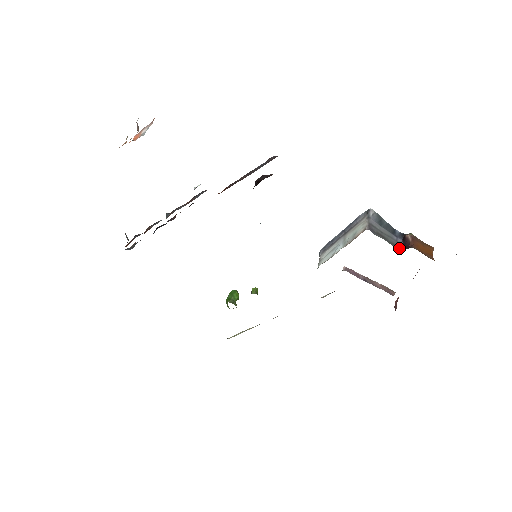
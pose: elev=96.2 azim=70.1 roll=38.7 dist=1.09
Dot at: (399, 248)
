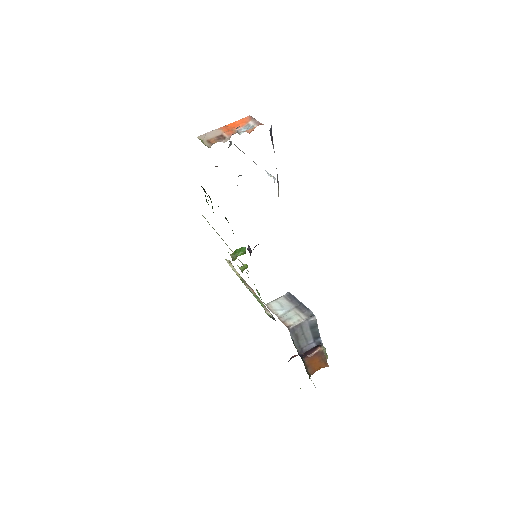
Dot at: (299, 351)
